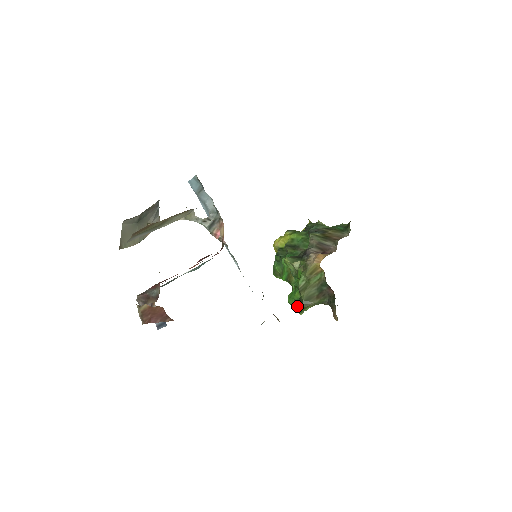
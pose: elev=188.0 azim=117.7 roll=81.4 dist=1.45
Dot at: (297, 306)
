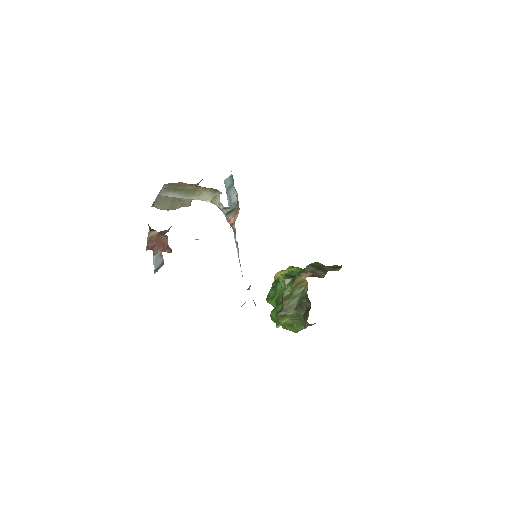
Dot at: (276, 314)
